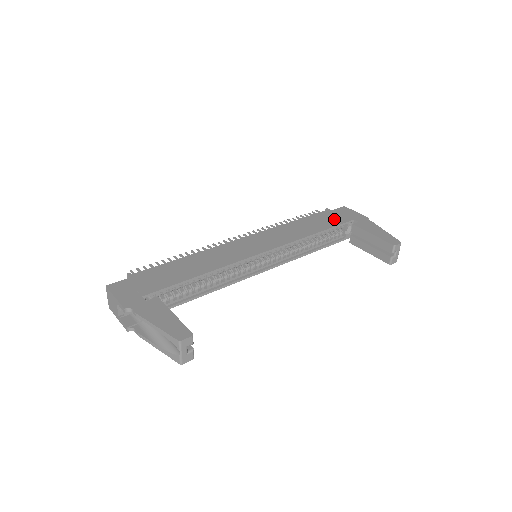
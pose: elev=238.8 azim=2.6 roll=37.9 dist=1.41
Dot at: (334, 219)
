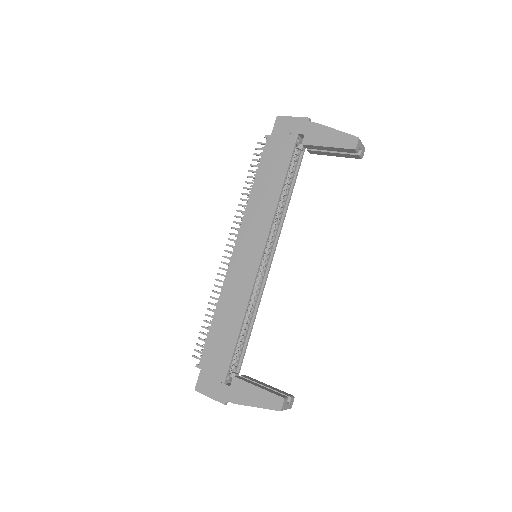
Dot at: (282, 151)
